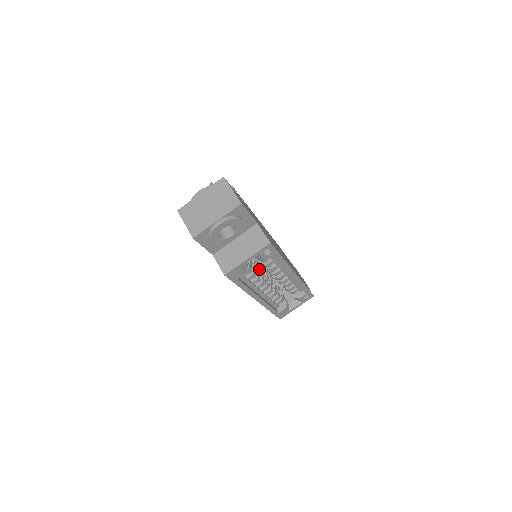
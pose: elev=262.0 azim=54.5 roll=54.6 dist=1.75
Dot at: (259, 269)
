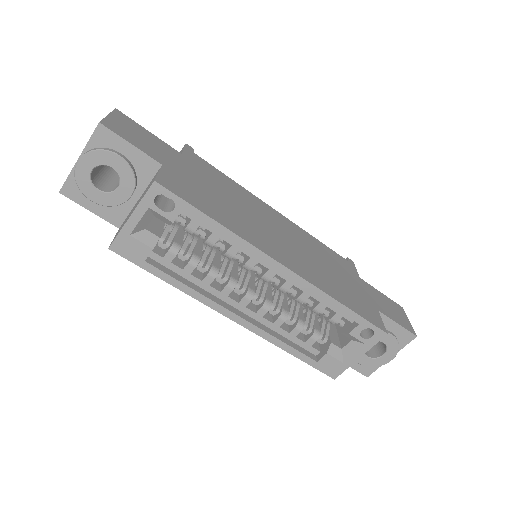
Dot at: (226, 262)
